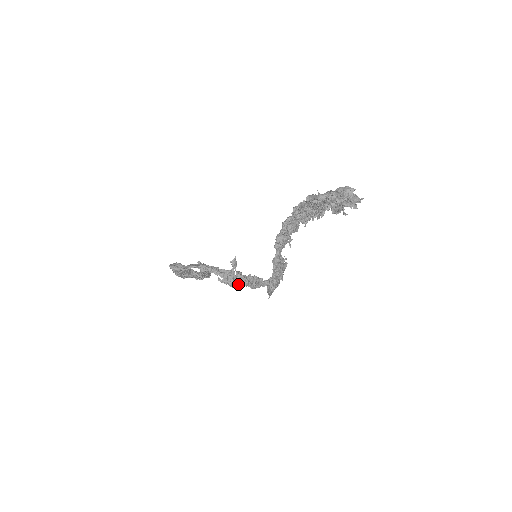
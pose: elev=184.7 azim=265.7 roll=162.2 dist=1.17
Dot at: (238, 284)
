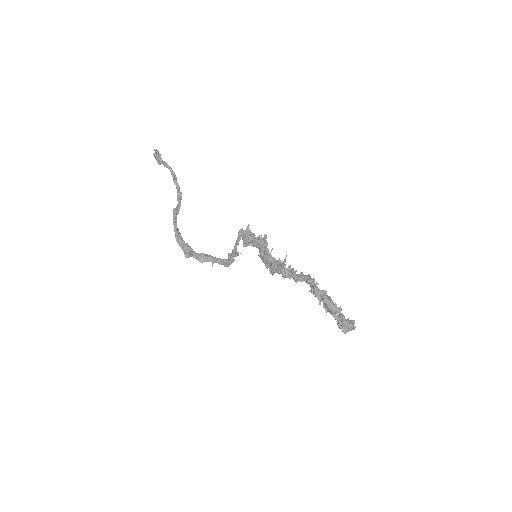
Dot at: occluded
